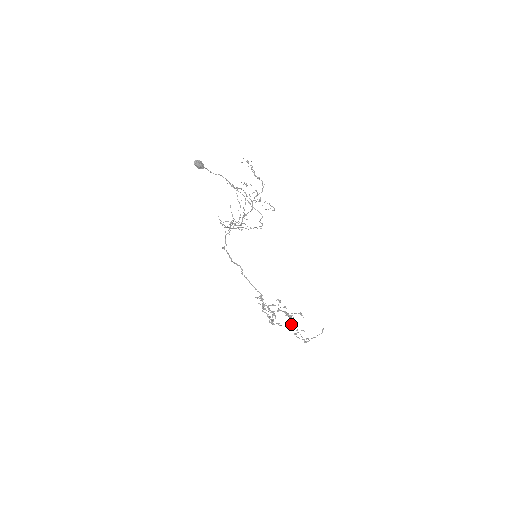
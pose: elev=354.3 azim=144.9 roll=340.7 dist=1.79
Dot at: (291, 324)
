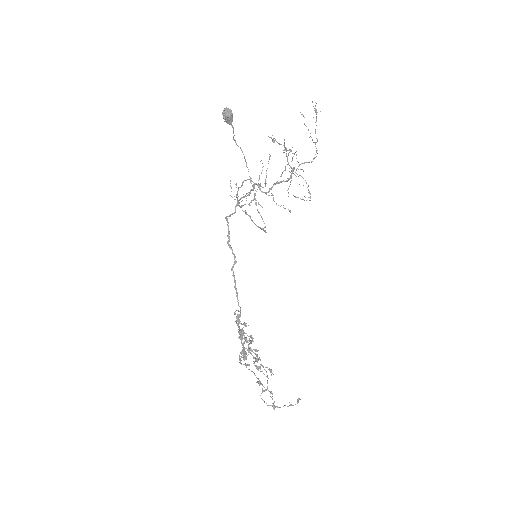
Dot at: (263, 373)
